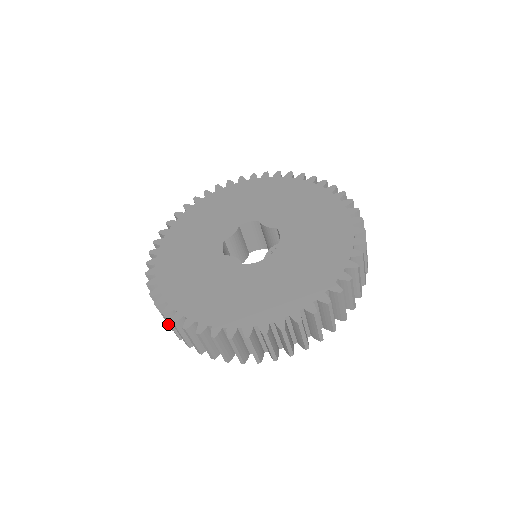
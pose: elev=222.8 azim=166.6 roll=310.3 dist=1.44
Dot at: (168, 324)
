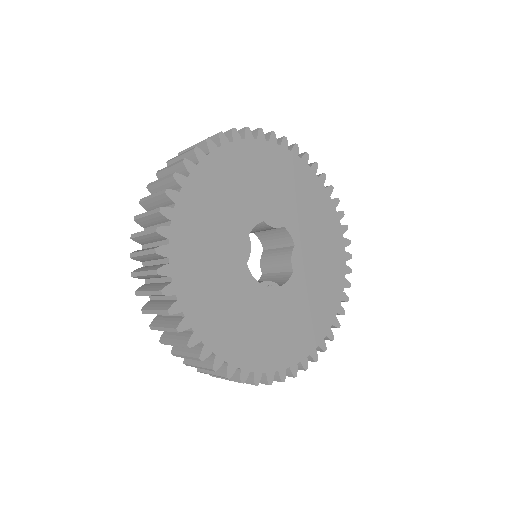
Dot at: (146, 200)
